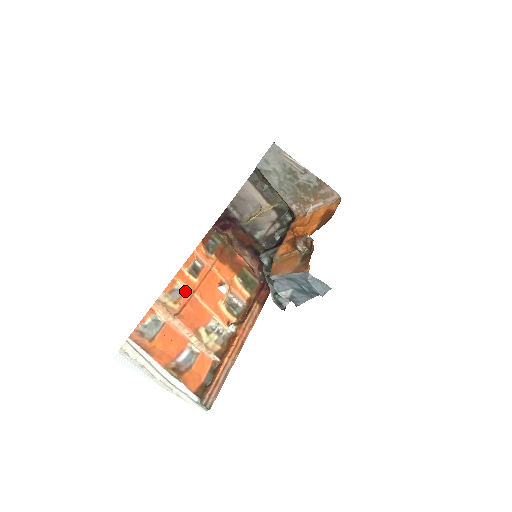
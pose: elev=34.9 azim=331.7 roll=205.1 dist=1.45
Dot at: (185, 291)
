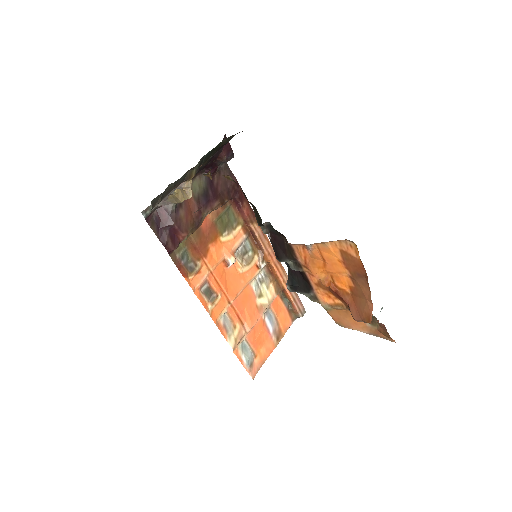
Dot at: (227, 312)
